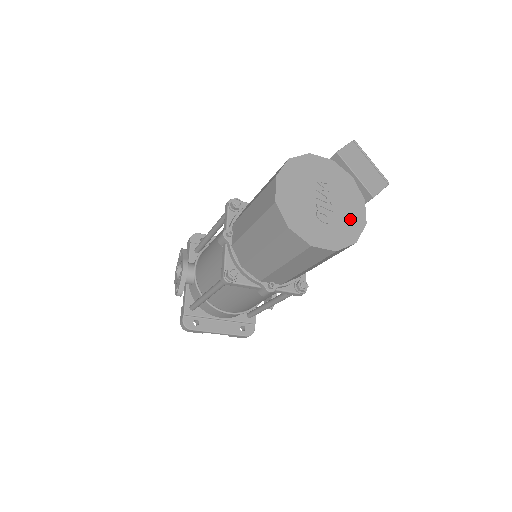
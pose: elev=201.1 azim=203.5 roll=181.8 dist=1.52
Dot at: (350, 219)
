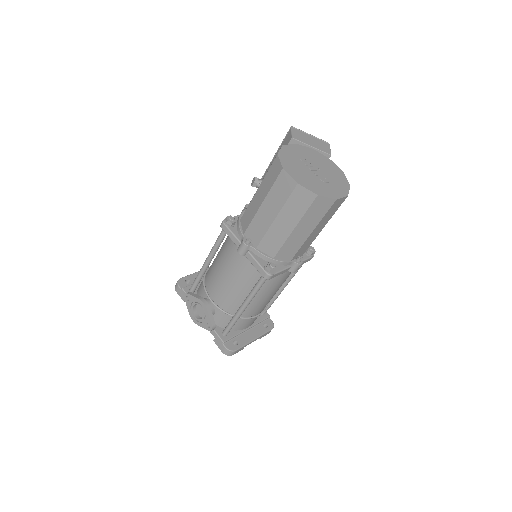
Dot at: (335, 174)
